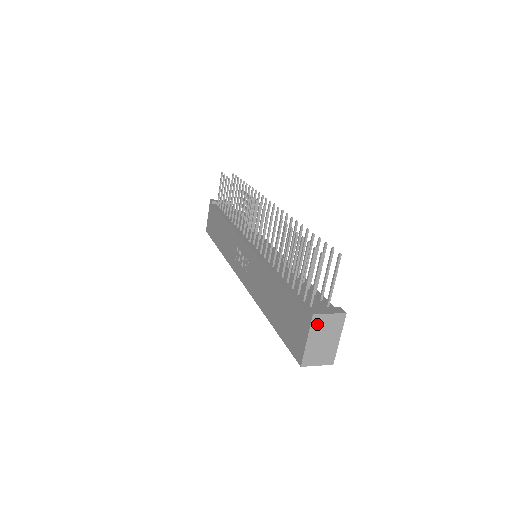
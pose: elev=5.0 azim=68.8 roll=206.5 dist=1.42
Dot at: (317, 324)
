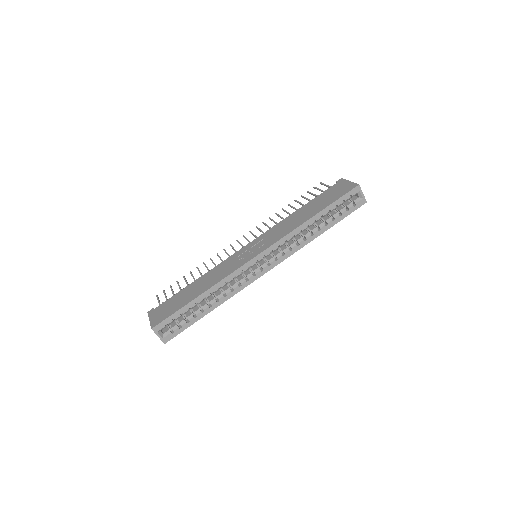
Dot at: occluded
